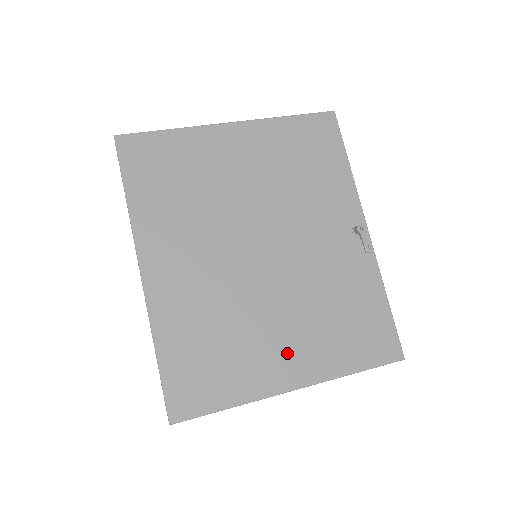
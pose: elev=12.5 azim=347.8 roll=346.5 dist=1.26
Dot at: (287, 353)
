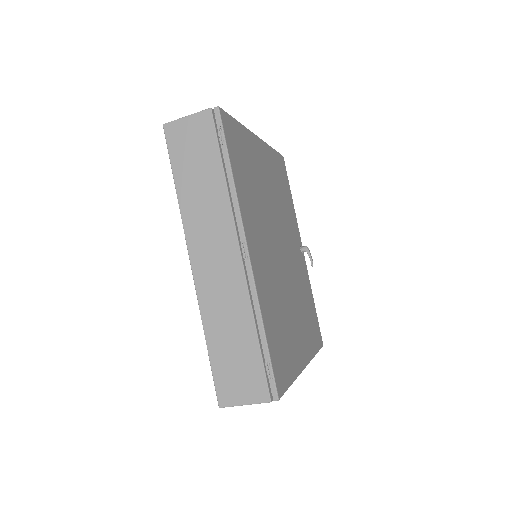
Dot at: (300, 337)
